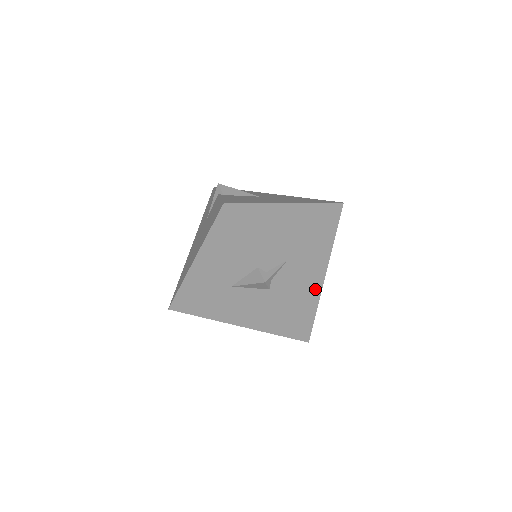
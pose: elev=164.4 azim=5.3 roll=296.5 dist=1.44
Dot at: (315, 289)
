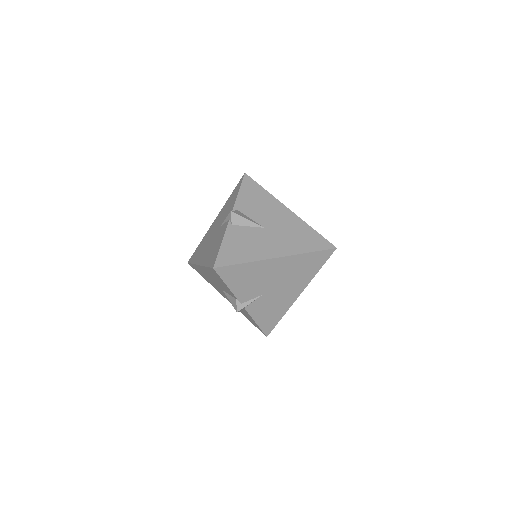
Dot at: (283, 308)
